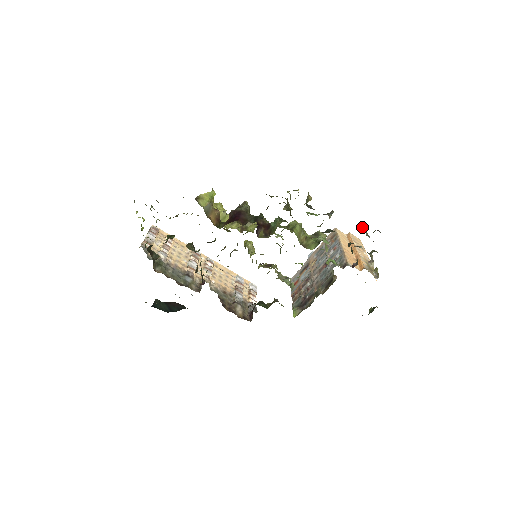
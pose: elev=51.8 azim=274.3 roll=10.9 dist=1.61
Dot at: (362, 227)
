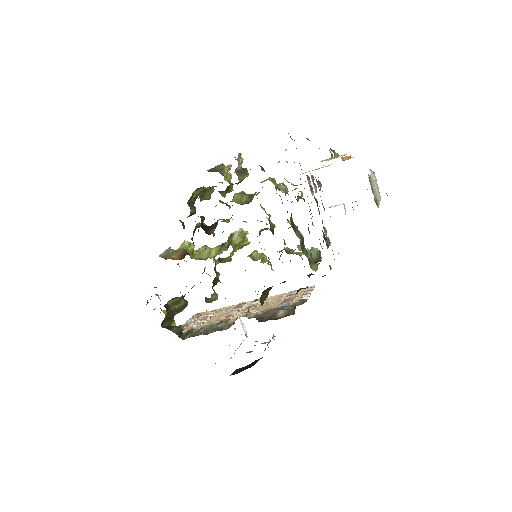
Dot at: occluded
